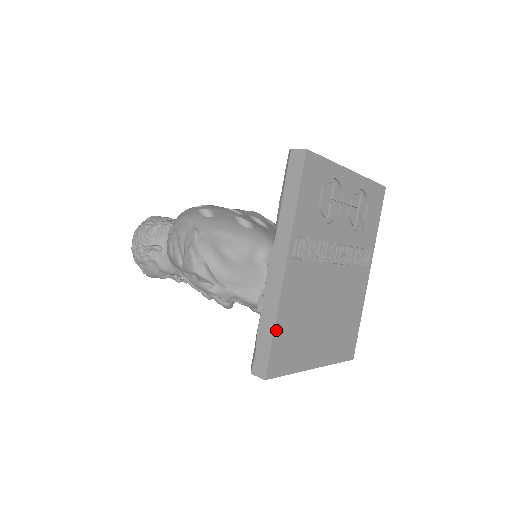
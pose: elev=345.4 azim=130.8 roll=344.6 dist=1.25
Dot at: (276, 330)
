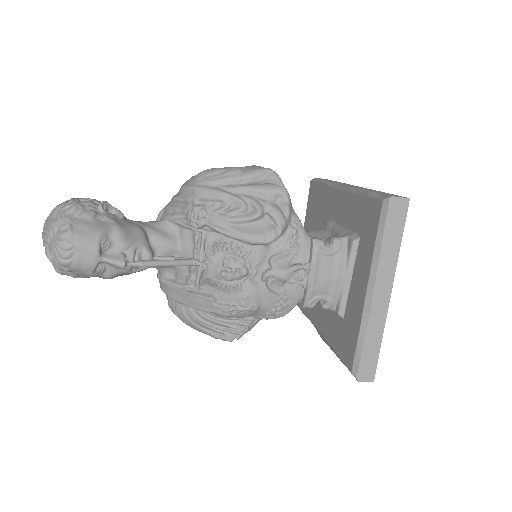
Dot at: occluded
